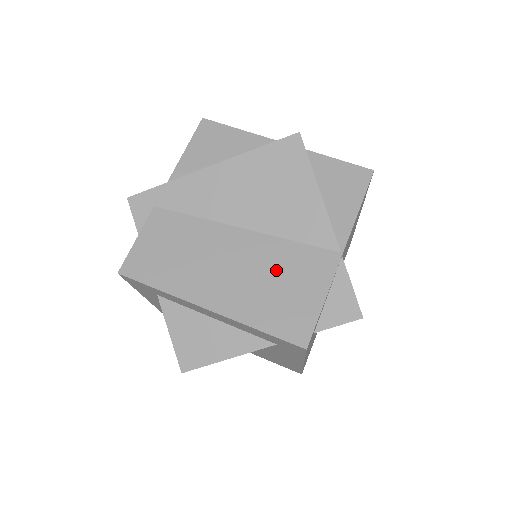
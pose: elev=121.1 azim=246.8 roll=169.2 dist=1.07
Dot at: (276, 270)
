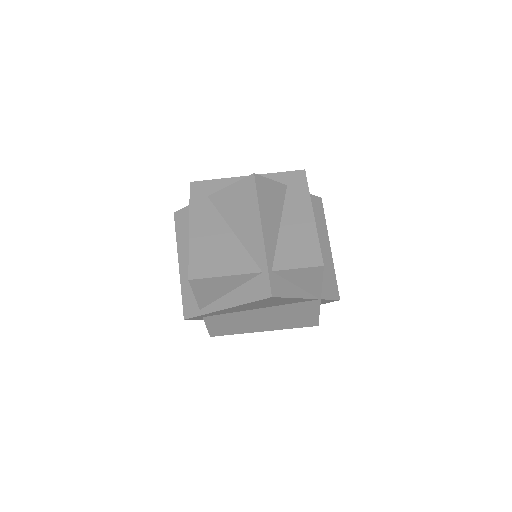
Dot at: (288, 314)
